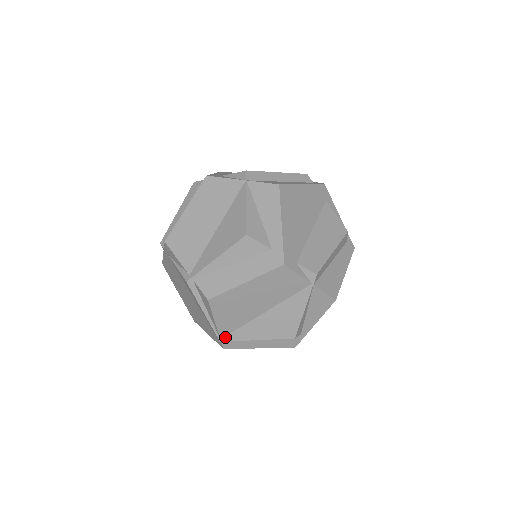
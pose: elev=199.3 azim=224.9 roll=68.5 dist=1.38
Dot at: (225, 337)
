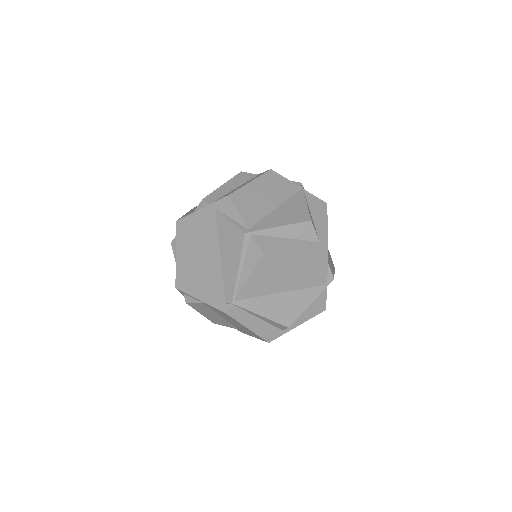
Dot at: (239, 301)
